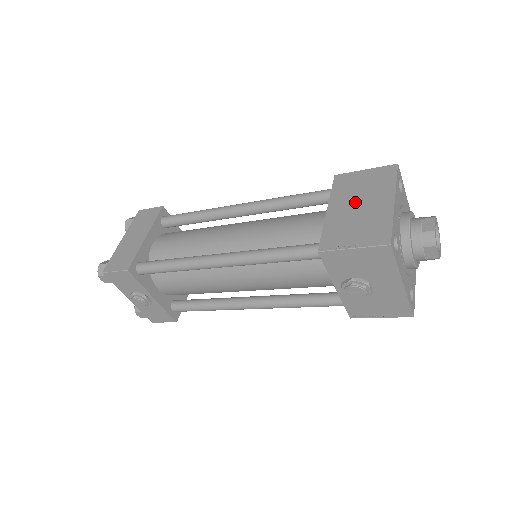
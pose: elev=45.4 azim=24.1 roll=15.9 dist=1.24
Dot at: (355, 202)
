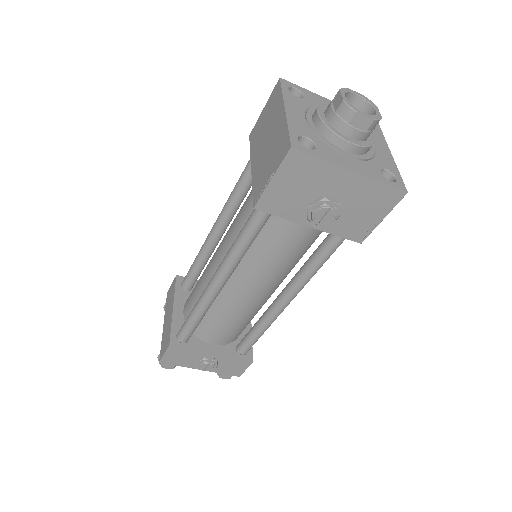
Dot at: (264, 141)
